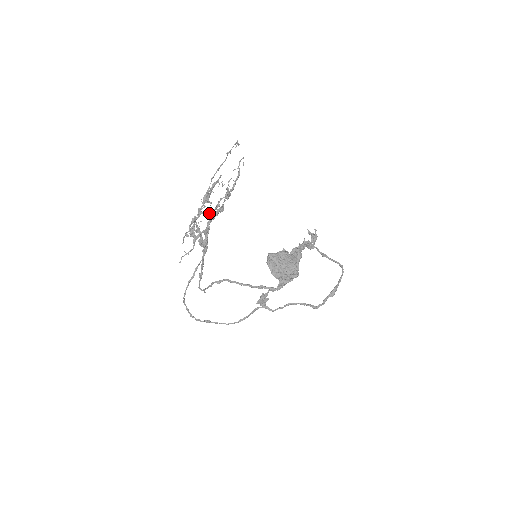
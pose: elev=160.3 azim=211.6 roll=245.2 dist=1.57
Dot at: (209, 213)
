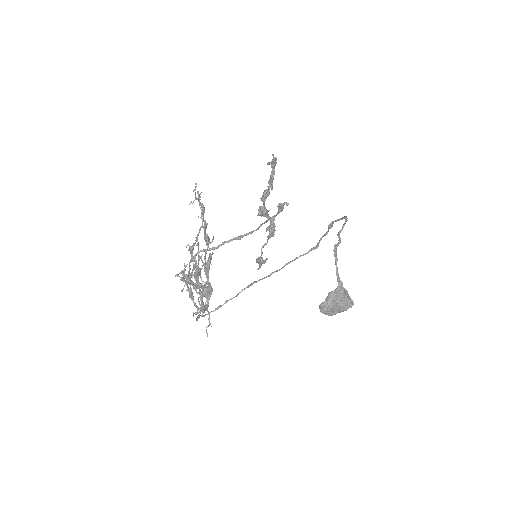
Dot at: occluded
